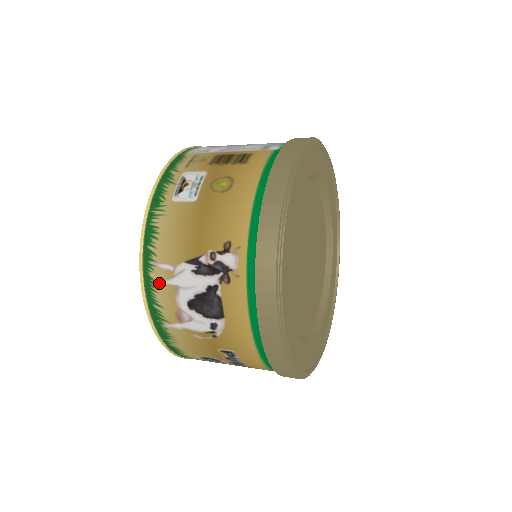
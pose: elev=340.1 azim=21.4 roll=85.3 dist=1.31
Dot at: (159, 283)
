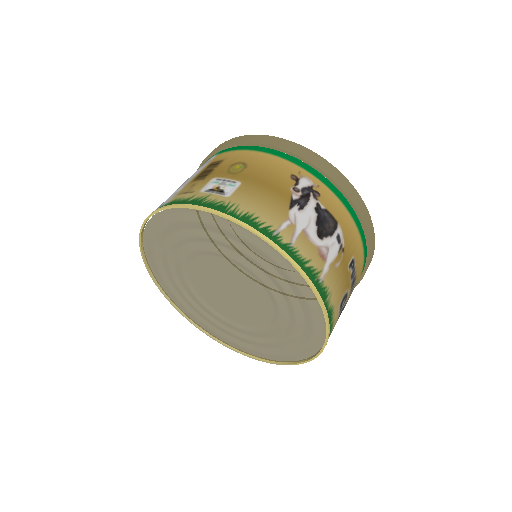
Dot at: (293, 242)
